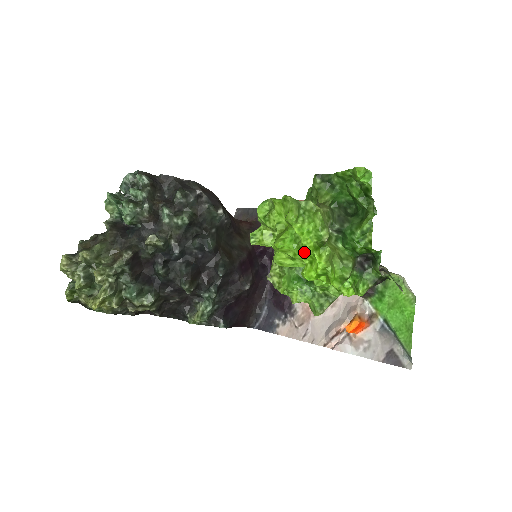
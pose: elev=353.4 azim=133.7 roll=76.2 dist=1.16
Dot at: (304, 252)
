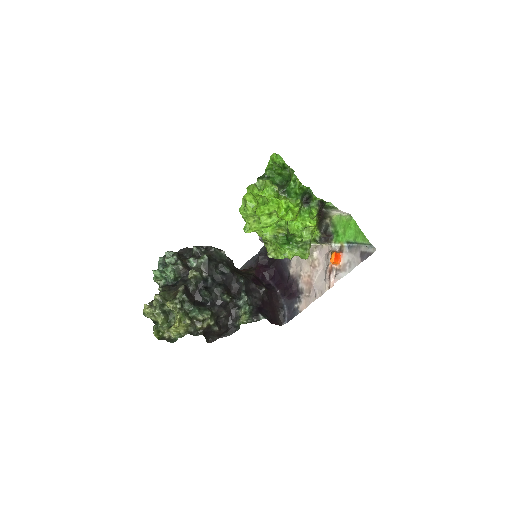
Dot at: (271, 203)
